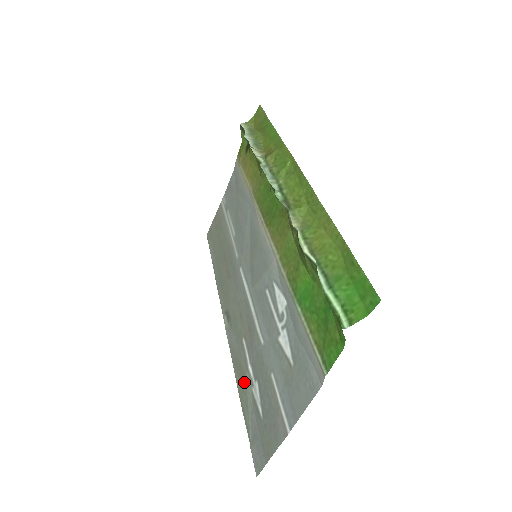
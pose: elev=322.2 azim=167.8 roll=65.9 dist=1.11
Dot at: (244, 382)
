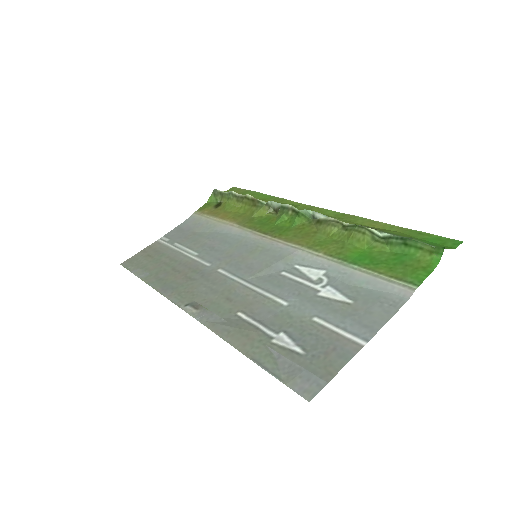
Dot at: (254, 339)
